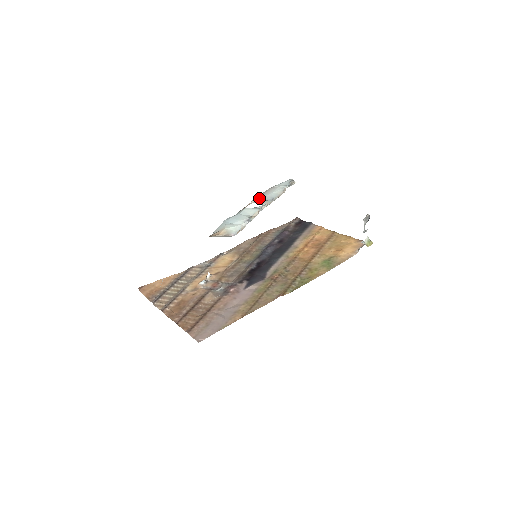
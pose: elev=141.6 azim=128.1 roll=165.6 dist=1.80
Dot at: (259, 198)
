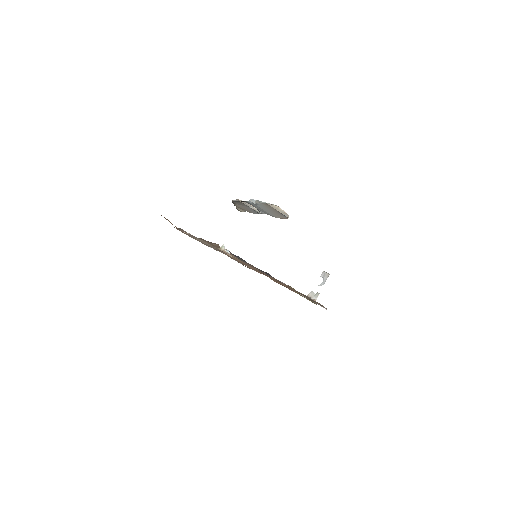
Dot at: occluded
